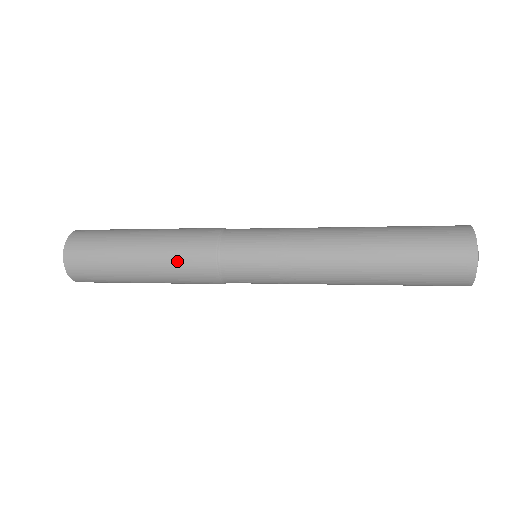
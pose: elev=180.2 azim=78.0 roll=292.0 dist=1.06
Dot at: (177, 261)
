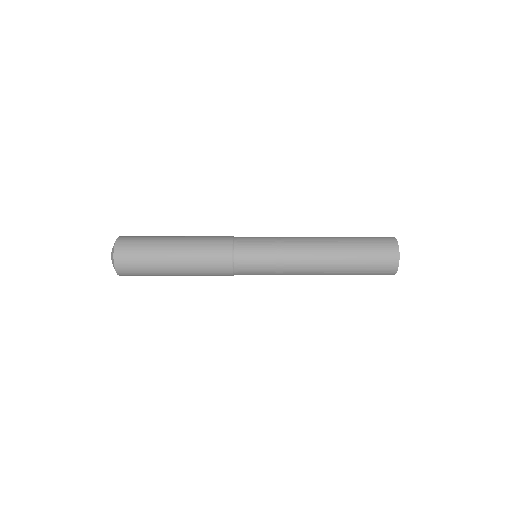
Dot at: (204, 272)
